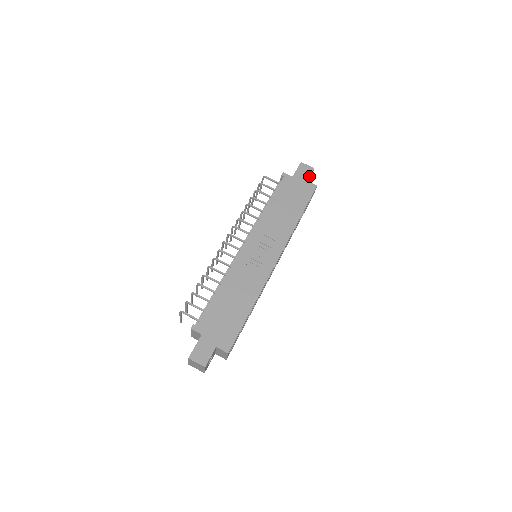
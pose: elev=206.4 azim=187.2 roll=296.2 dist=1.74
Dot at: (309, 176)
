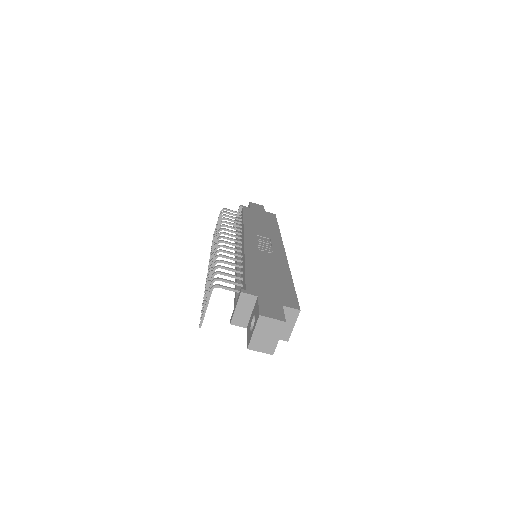
Dot at: (264, 209)
